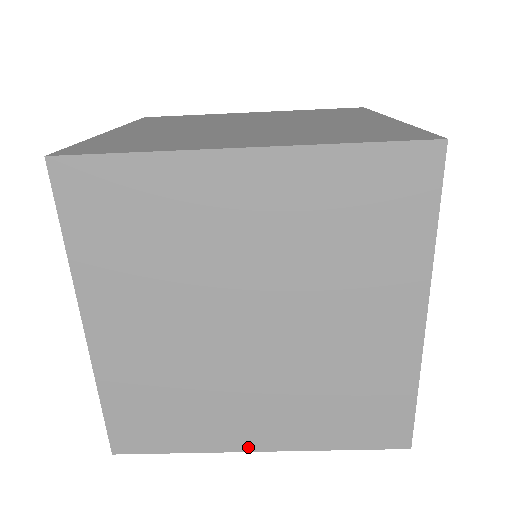
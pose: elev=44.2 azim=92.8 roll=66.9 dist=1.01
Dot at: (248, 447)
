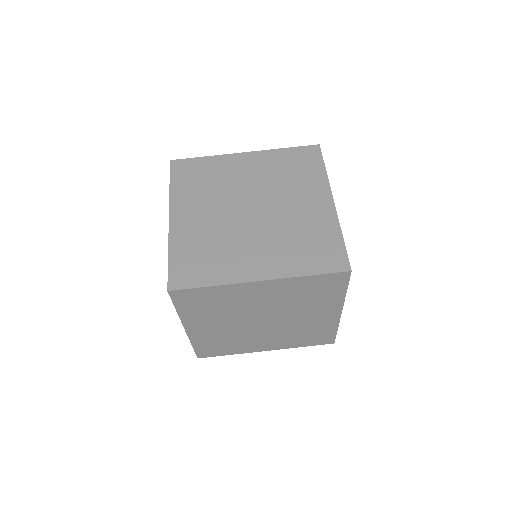
Dot at: (252, 278)
